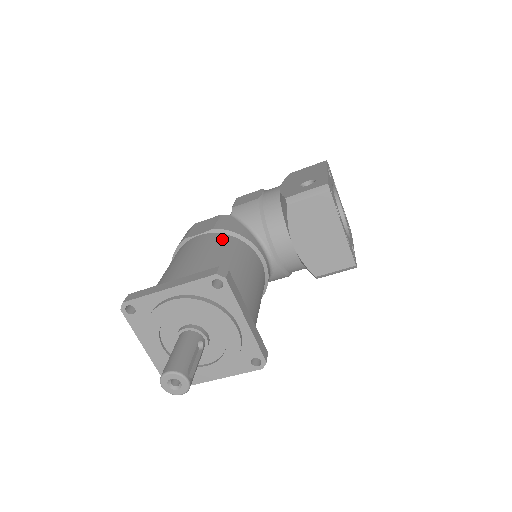
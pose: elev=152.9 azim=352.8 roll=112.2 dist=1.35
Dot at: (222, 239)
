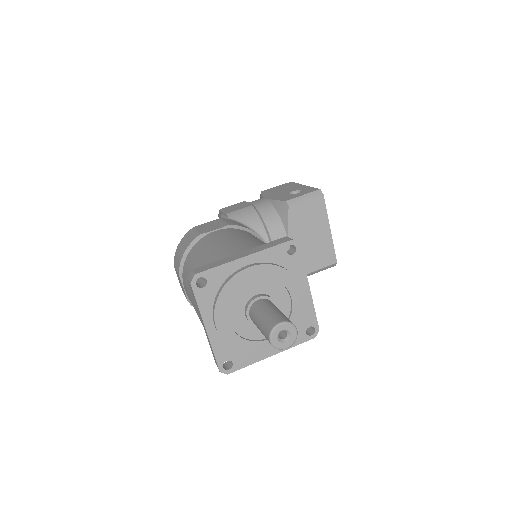
Dot at: (244, 232)
